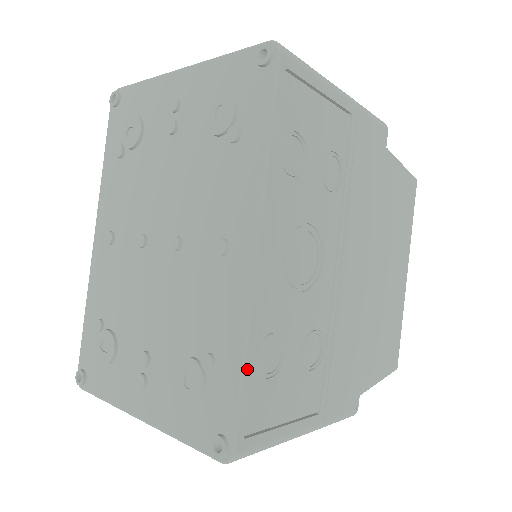
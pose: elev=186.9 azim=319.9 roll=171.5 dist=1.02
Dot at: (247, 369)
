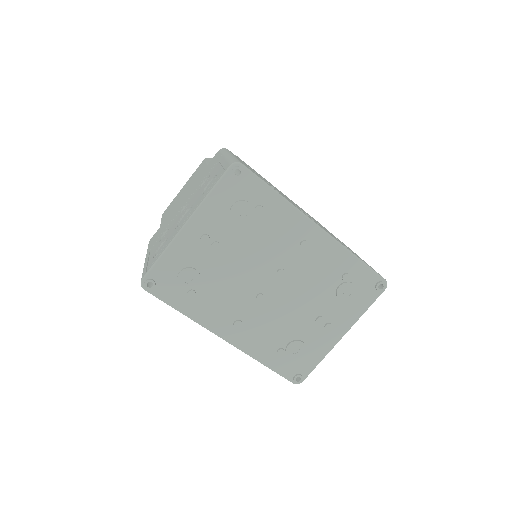
Dot at: (359, 258)
